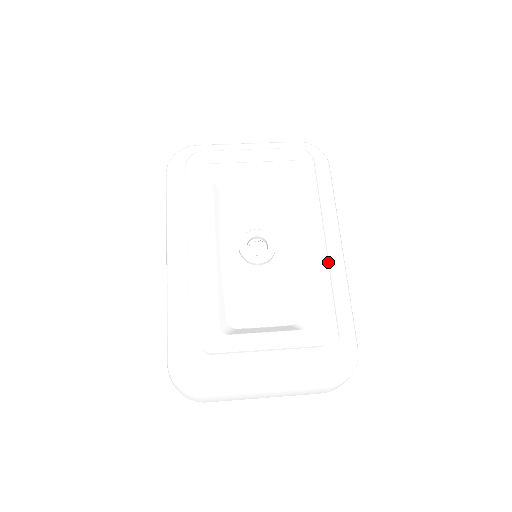
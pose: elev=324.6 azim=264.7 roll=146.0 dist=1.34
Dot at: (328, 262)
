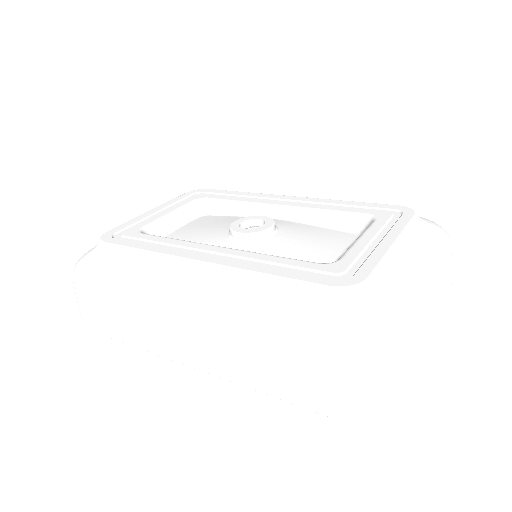
Dot at: occluded
